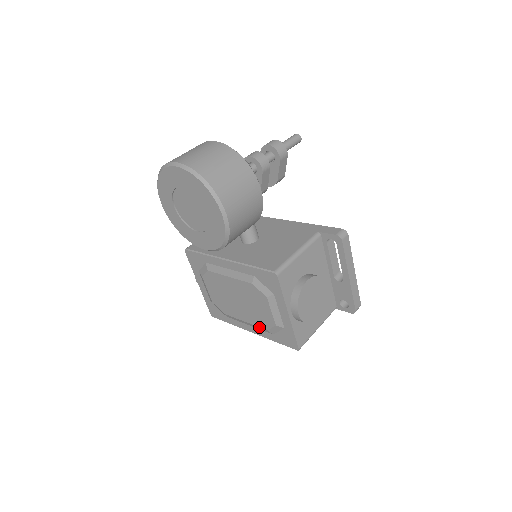
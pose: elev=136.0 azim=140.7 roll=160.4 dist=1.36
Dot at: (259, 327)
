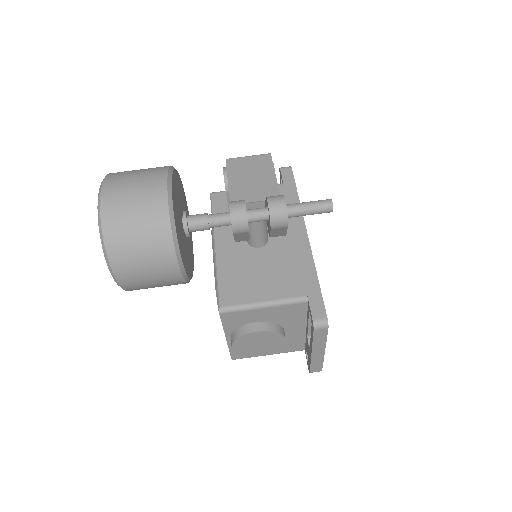
Dot at: occluded
